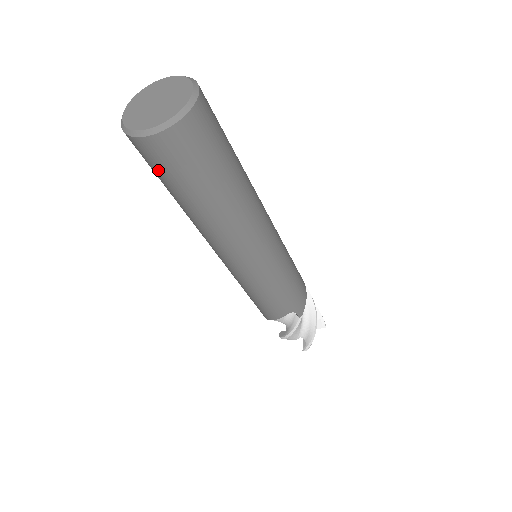
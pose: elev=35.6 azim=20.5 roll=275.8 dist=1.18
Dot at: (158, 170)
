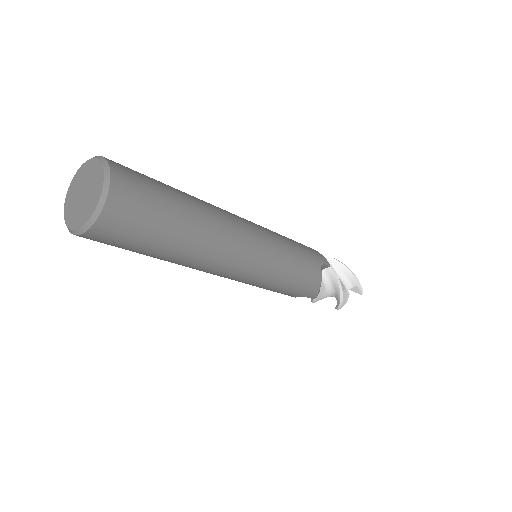
Dot at: occluded
